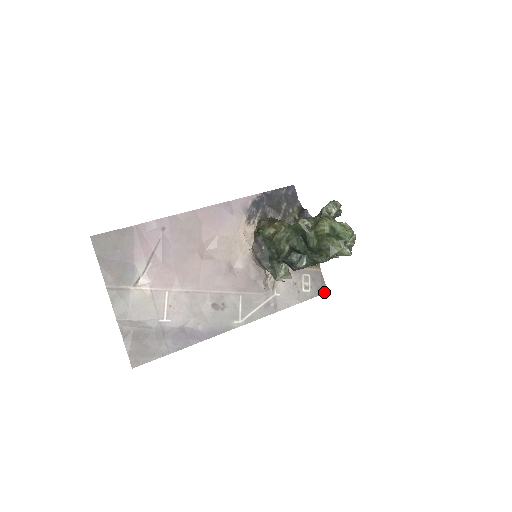
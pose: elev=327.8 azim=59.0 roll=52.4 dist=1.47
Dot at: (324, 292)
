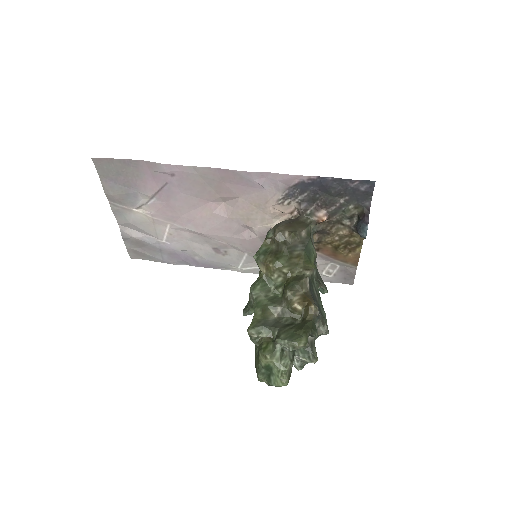
Dot at: (348, 283)
